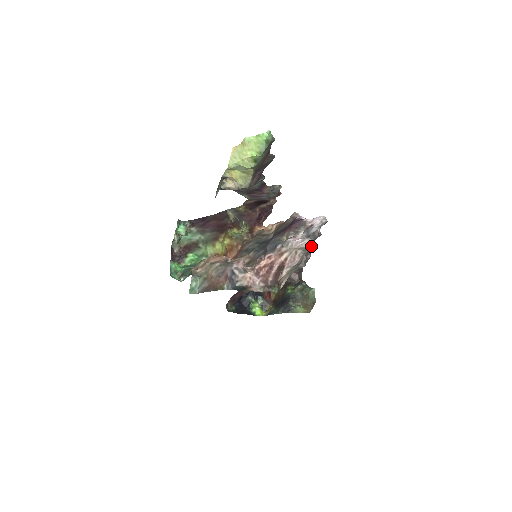
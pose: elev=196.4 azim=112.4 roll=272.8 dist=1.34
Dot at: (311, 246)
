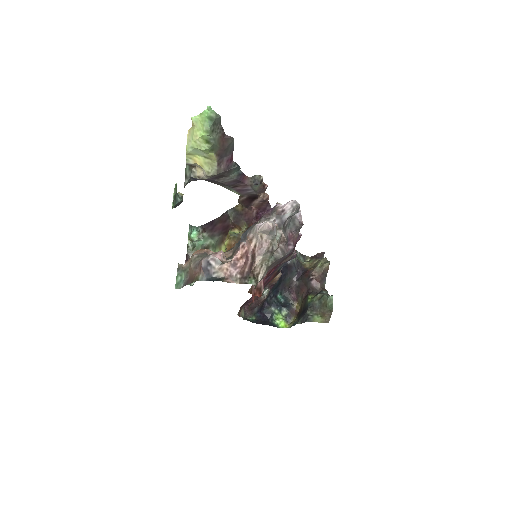
Dot at: (271, 228)
